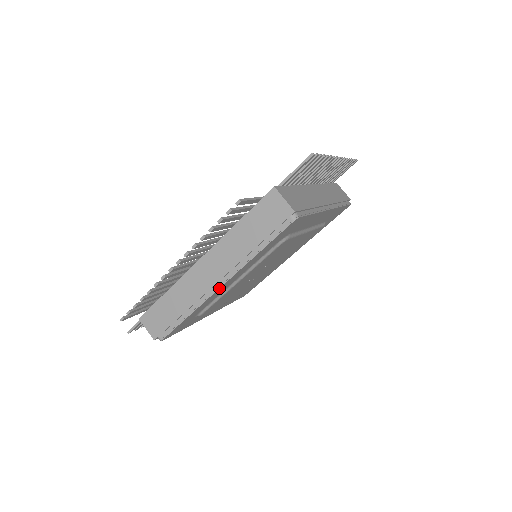
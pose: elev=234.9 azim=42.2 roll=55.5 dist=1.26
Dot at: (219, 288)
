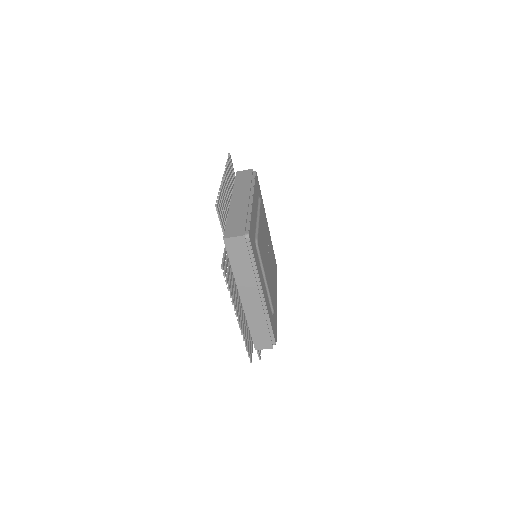
Dot at: (264, 297)
